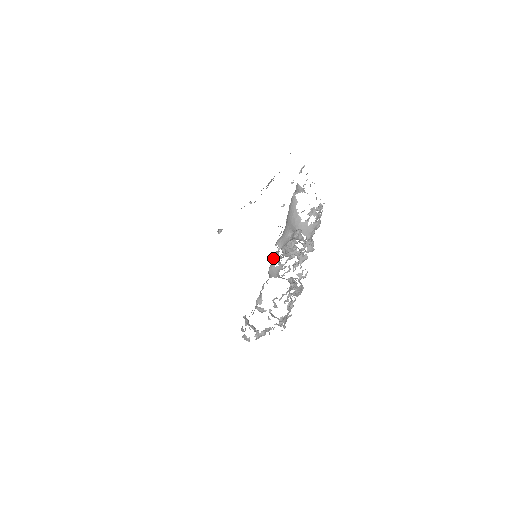
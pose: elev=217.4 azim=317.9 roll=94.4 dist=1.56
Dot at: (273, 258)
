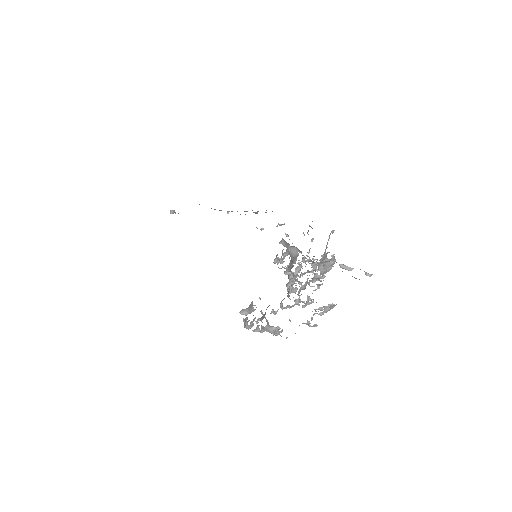
Dot at: (319, 264)
